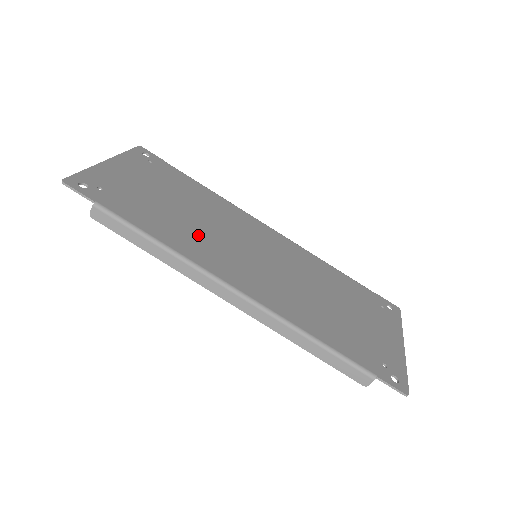
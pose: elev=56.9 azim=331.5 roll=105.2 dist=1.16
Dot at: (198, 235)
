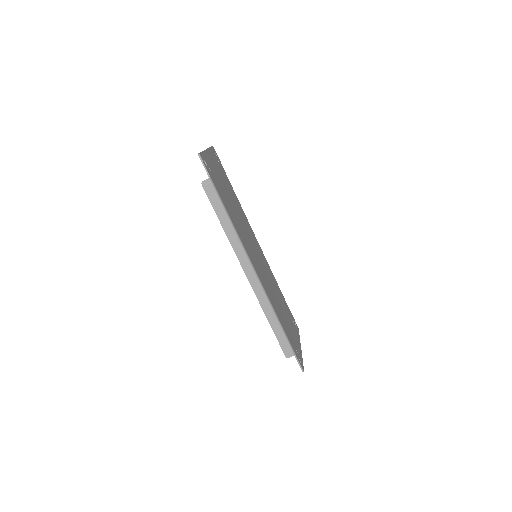
Dot at: (240, 227)
